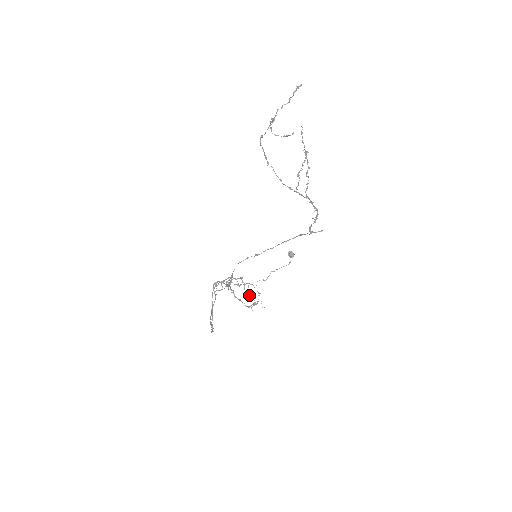
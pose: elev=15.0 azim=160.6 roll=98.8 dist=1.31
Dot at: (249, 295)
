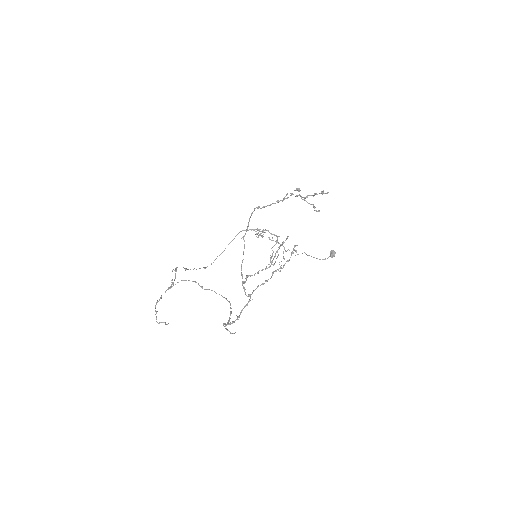
Dot at: occluded
